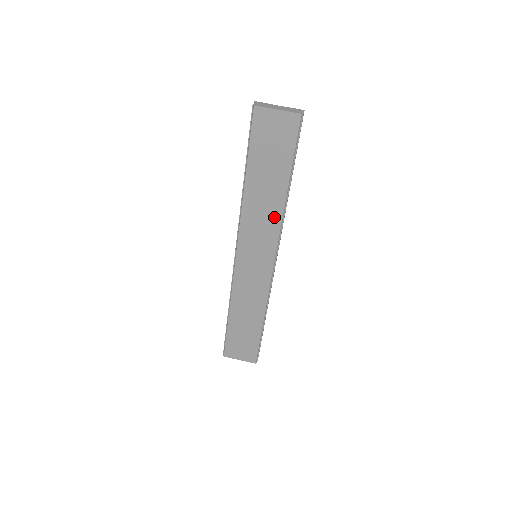
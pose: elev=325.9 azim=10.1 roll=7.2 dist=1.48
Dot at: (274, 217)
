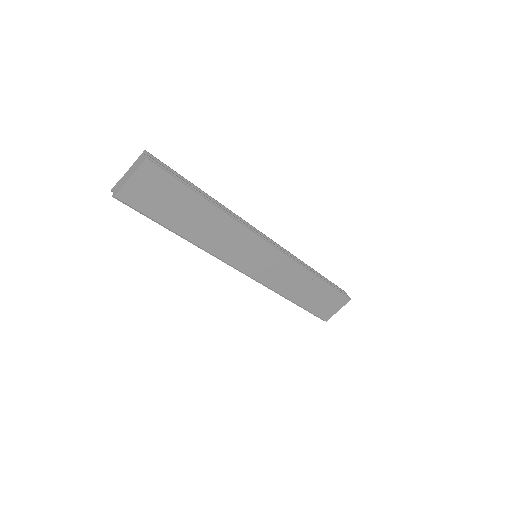
Dot at: (230, 227)
